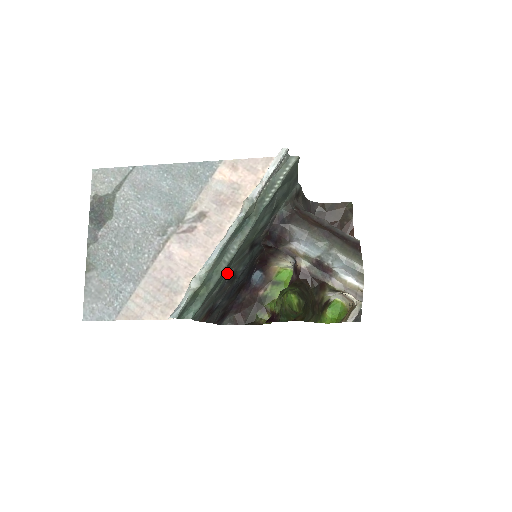
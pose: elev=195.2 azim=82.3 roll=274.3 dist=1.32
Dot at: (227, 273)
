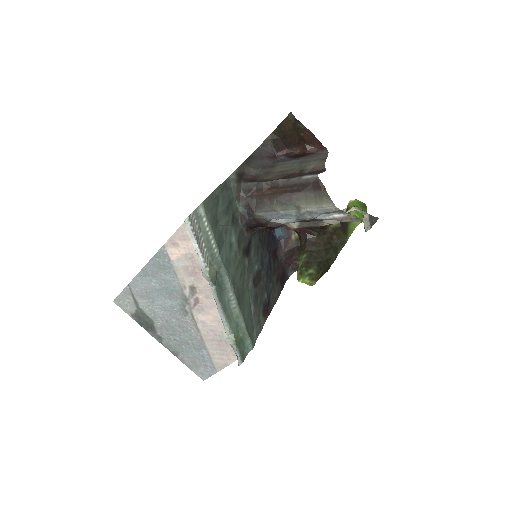
Dot at: (248, 289)
